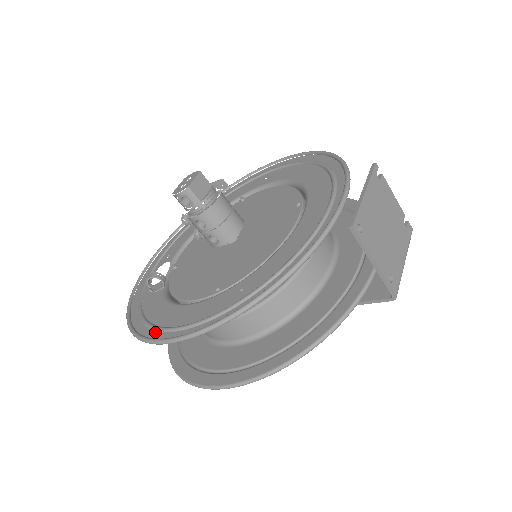
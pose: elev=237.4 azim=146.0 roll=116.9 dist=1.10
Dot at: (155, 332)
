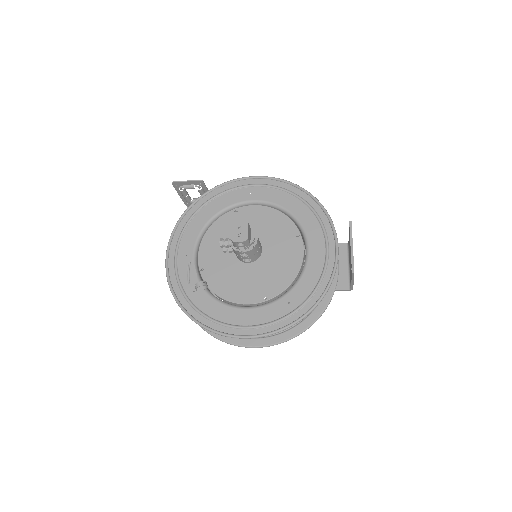
Dot at: (228, 328)
